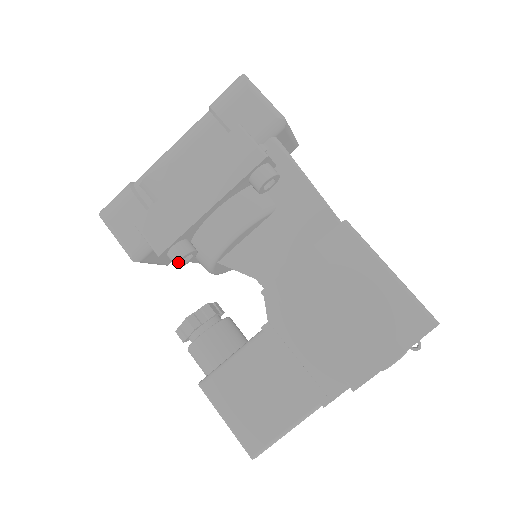
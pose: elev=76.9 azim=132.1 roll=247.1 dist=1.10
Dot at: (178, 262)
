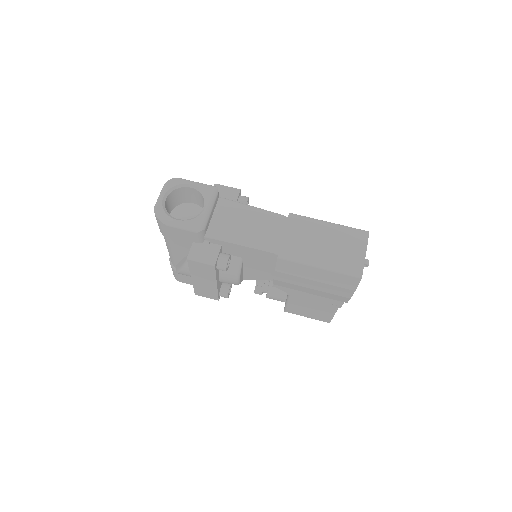
Dot at: occluded
